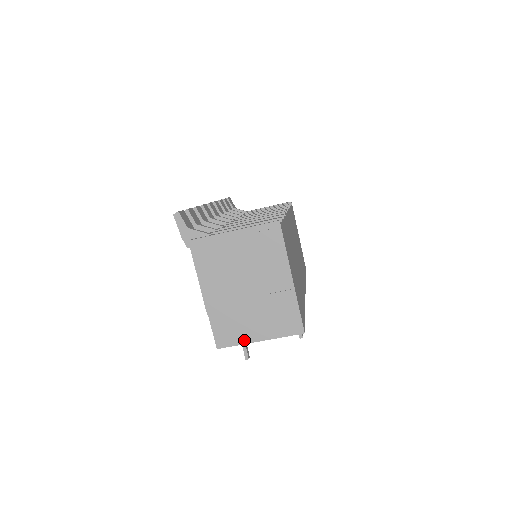
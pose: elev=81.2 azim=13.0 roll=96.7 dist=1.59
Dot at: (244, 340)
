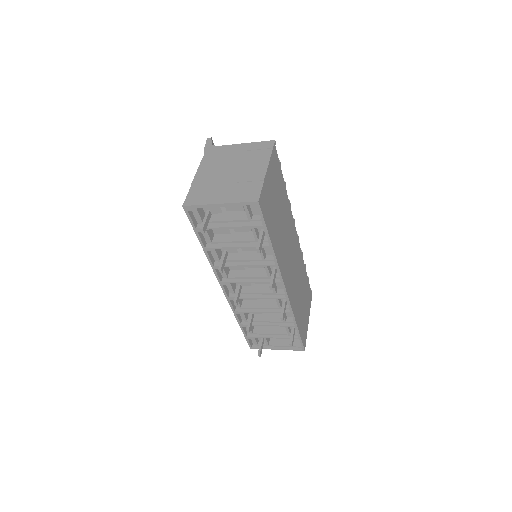
Dot at: (207, 202)
